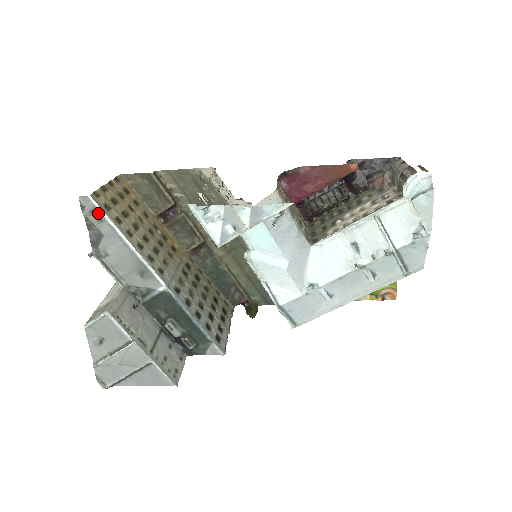
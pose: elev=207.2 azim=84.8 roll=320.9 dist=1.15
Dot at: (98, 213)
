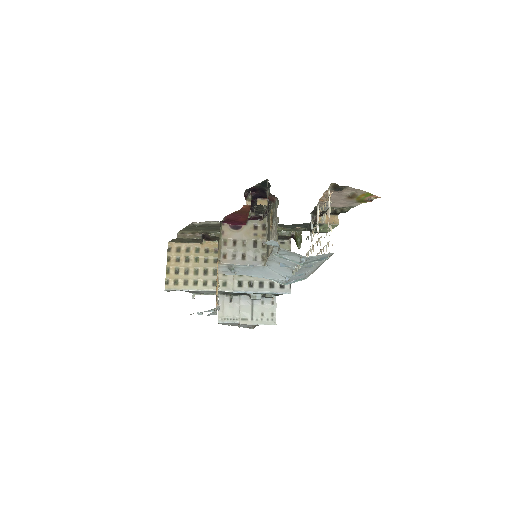
Dot at: (176, 289)
